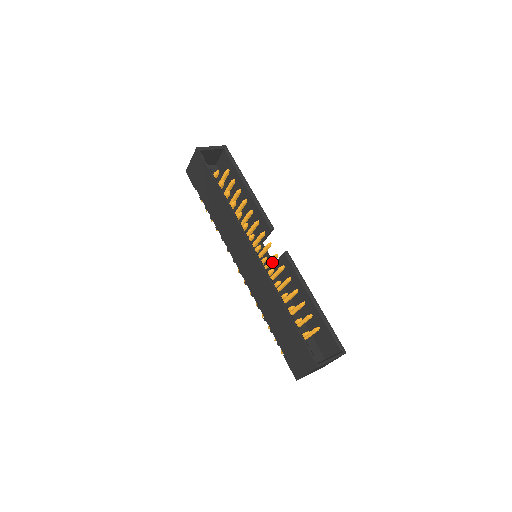
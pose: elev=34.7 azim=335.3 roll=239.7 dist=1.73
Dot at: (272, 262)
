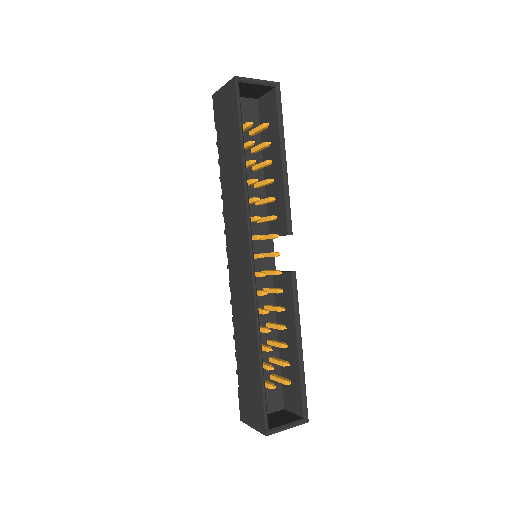
Dot at: (272, 274)
